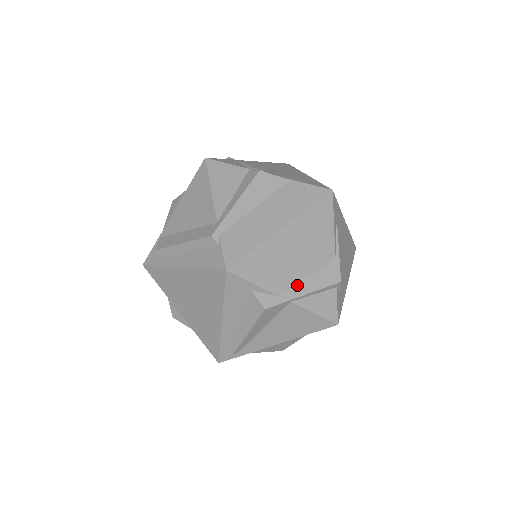
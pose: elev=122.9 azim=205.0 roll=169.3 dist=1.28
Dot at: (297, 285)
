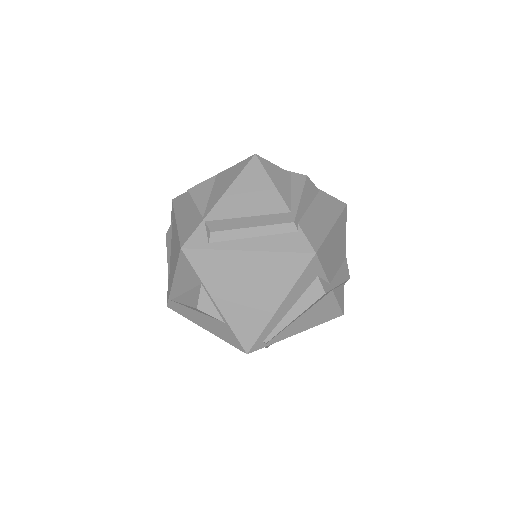
Dot at: (335, 276)
